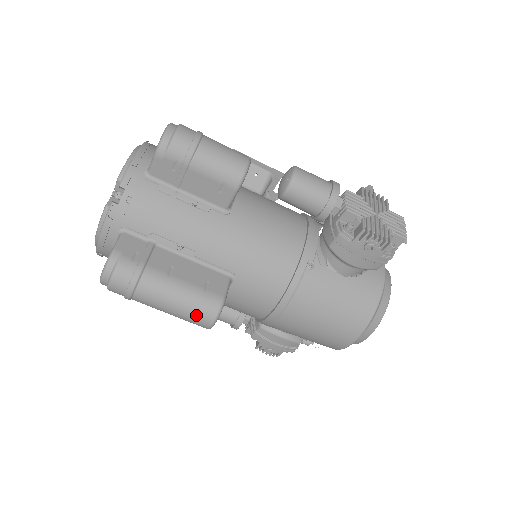
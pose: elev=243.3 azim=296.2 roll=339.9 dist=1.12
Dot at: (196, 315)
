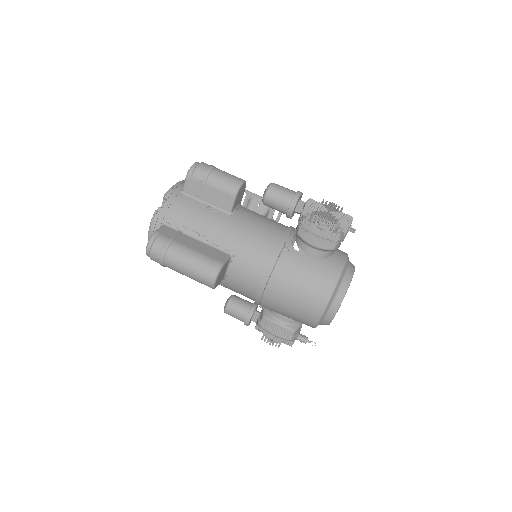
Dot at: (203, 273)
